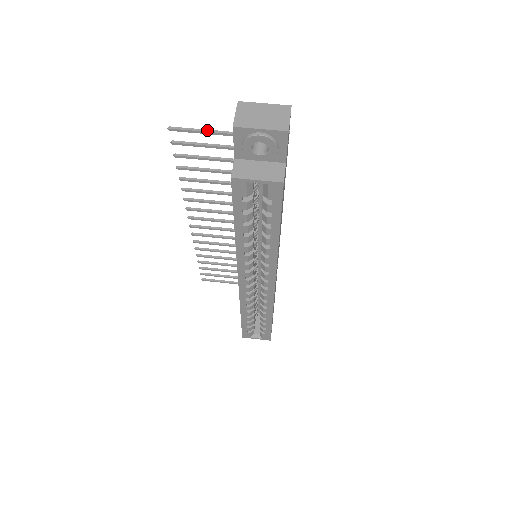
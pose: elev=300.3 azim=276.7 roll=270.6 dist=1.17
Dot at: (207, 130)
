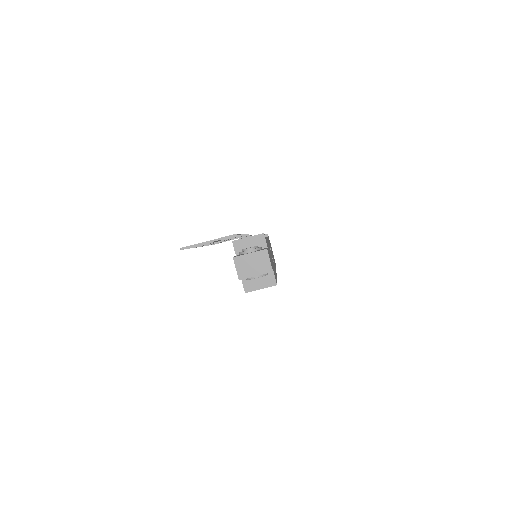
Dot at: (207, 242)
